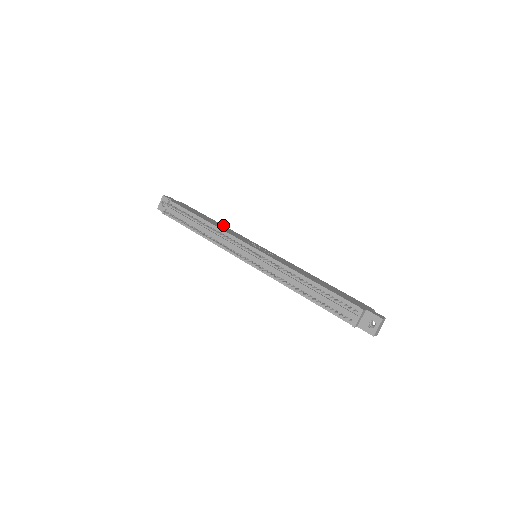
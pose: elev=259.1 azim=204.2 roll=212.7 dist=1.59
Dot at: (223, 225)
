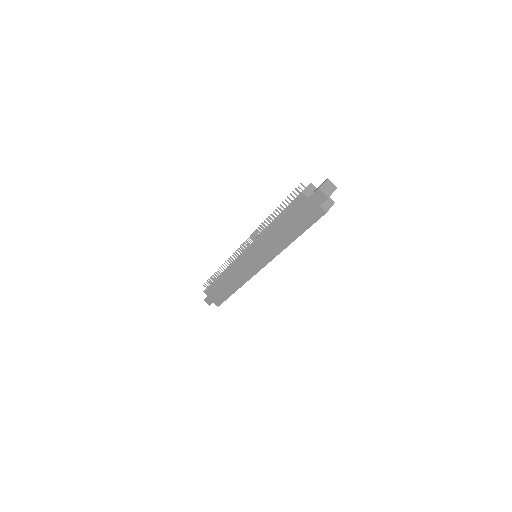
Dot at: occluded
